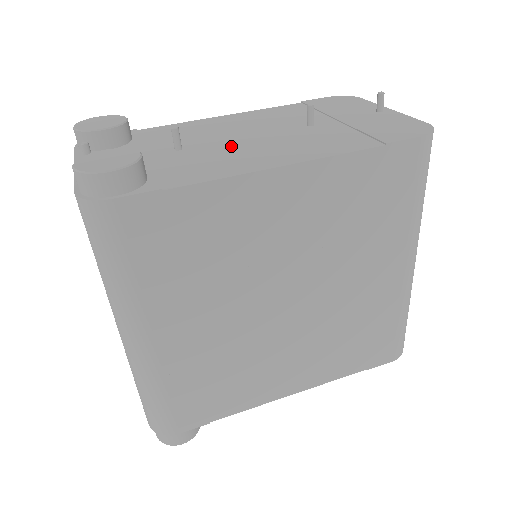
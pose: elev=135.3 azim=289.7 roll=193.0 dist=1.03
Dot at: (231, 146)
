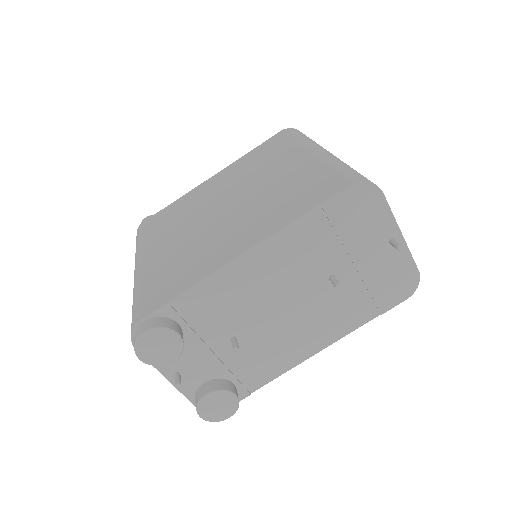
Dot at: (274, 329)
